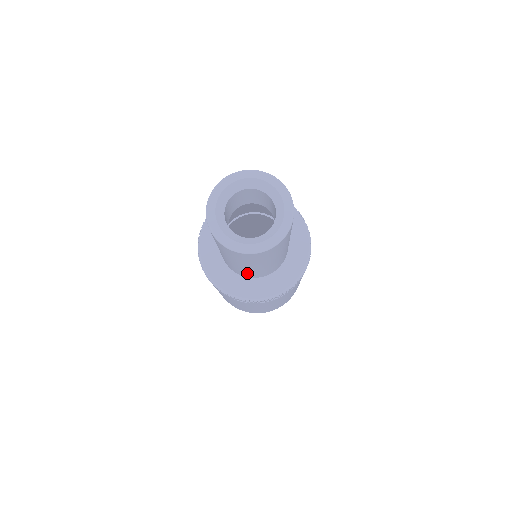
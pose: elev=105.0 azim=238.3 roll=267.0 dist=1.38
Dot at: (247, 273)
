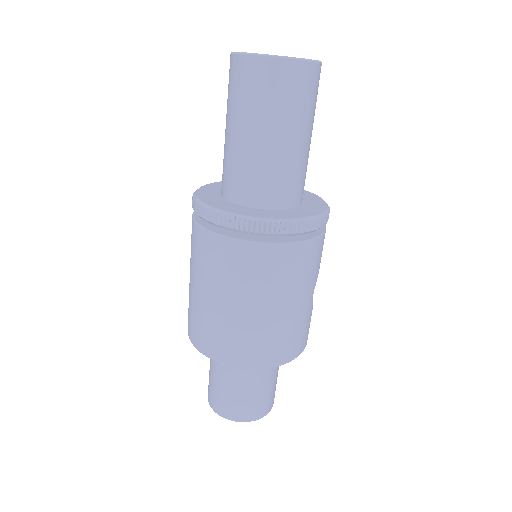
Dot at: (248, 178)
